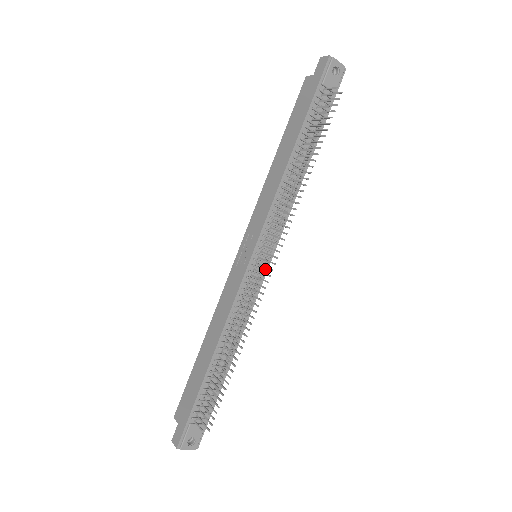
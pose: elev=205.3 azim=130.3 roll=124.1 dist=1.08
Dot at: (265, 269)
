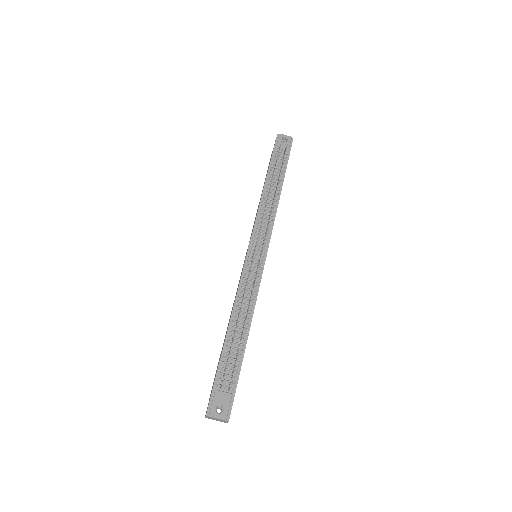
Dot at: (262, 259)
